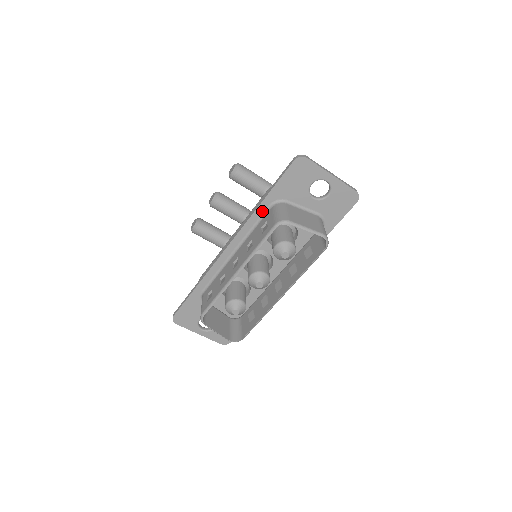
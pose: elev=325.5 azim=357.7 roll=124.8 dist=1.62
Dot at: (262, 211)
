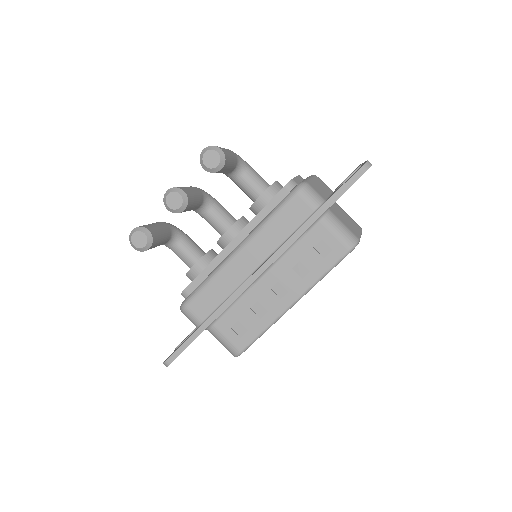
Dot at: occluded
